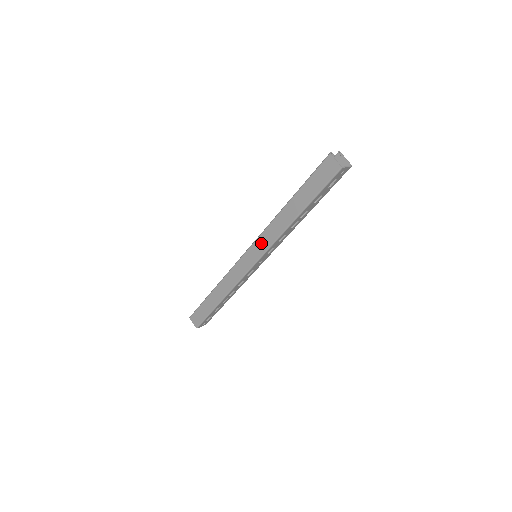
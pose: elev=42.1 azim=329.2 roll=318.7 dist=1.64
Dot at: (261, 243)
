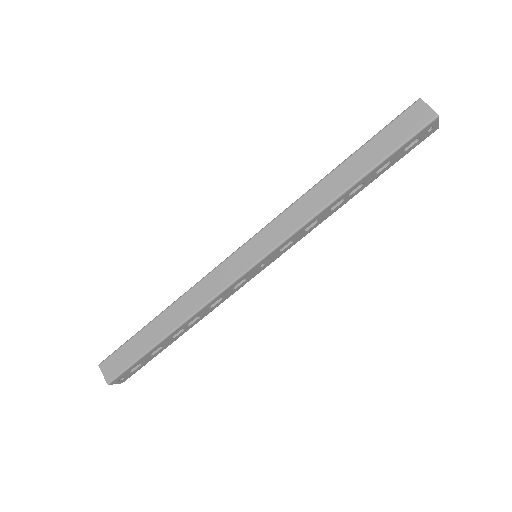
Dot at: (276, 229)
